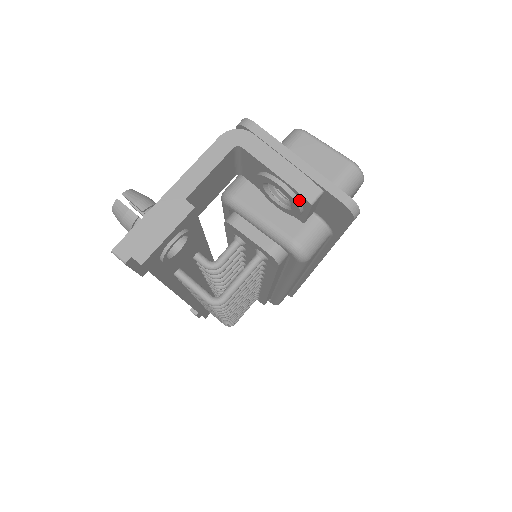
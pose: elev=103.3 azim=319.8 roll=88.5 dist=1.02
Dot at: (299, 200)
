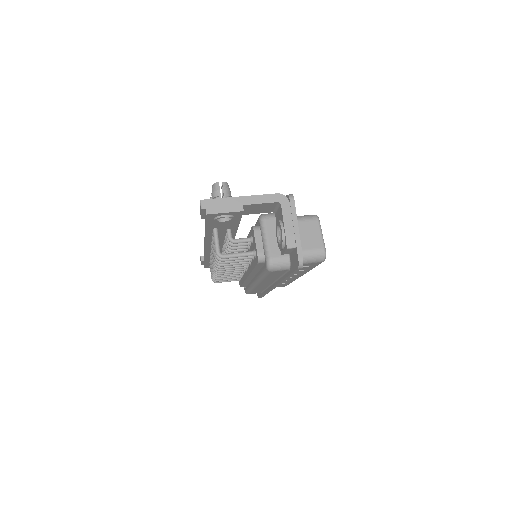
Dot at: (285, 243)
